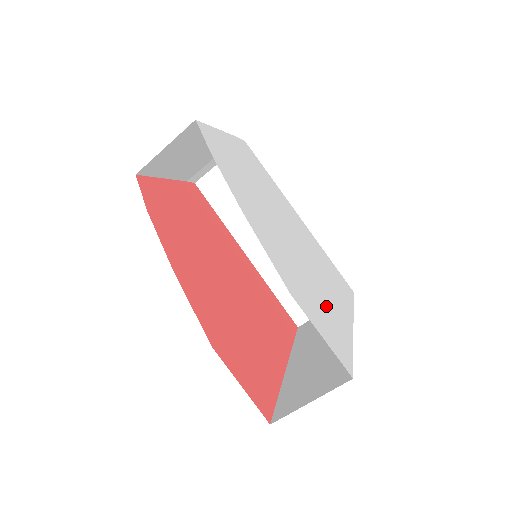
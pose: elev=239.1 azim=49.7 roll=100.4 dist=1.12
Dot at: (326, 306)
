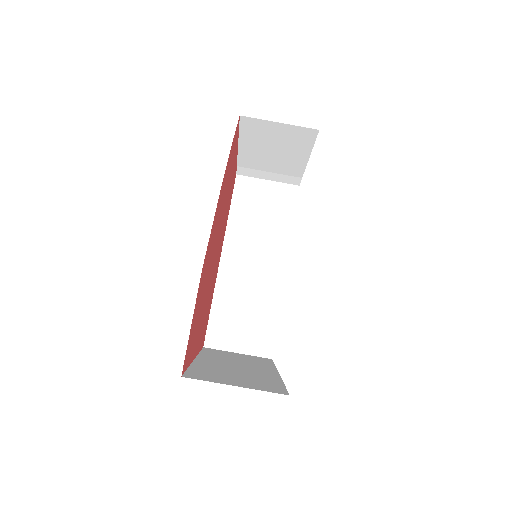
Dot at: occluded
